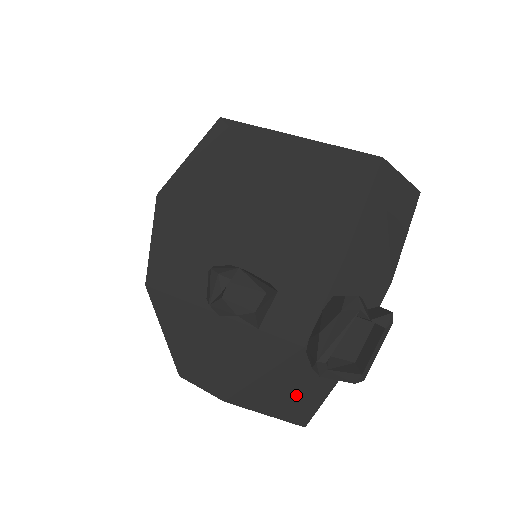
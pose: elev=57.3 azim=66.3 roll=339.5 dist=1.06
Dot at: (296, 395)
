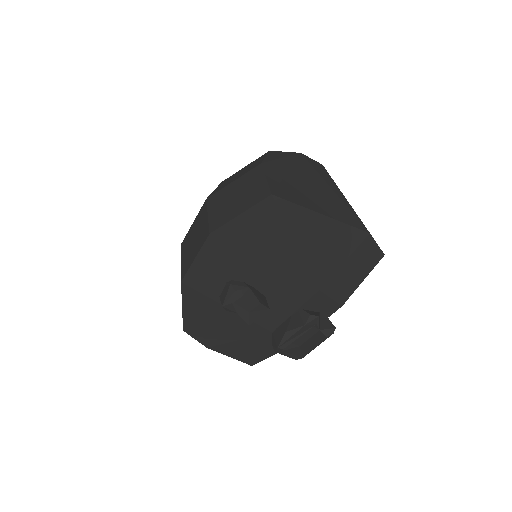
Dot at: (254, 352)
